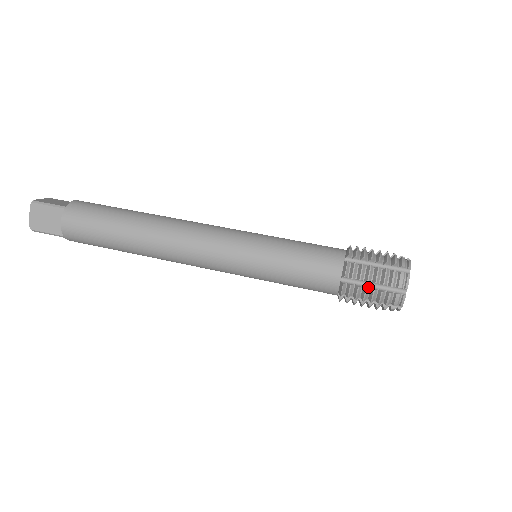
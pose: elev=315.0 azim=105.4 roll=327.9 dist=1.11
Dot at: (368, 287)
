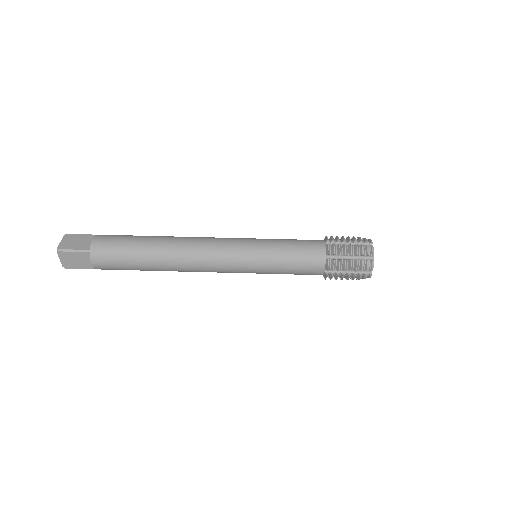
Dot at: (345, 273)
